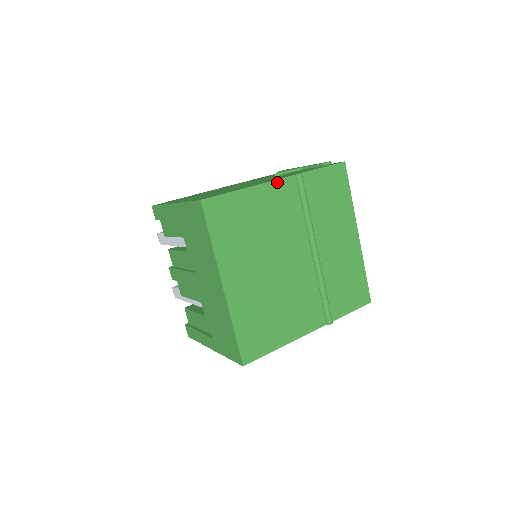
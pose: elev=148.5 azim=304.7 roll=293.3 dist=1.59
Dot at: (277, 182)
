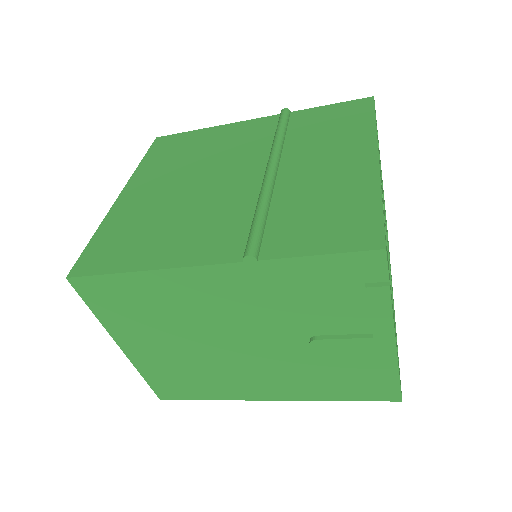
Dot at: (252, 121)
